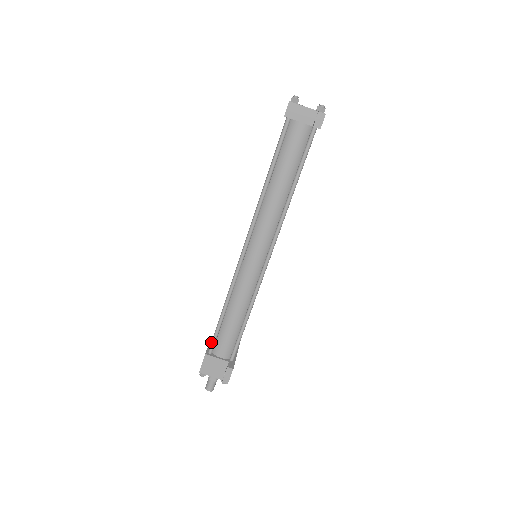
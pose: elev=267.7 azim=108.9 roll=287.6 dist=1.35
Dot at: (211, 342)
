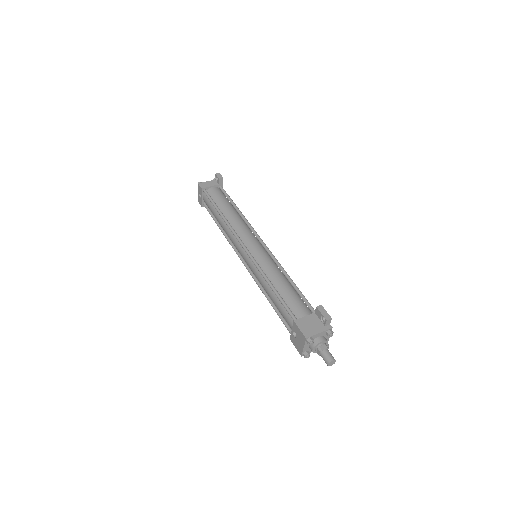
Dot at: (288, 313)
